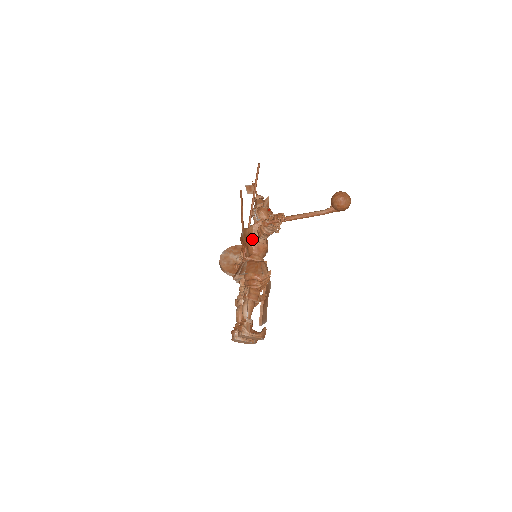
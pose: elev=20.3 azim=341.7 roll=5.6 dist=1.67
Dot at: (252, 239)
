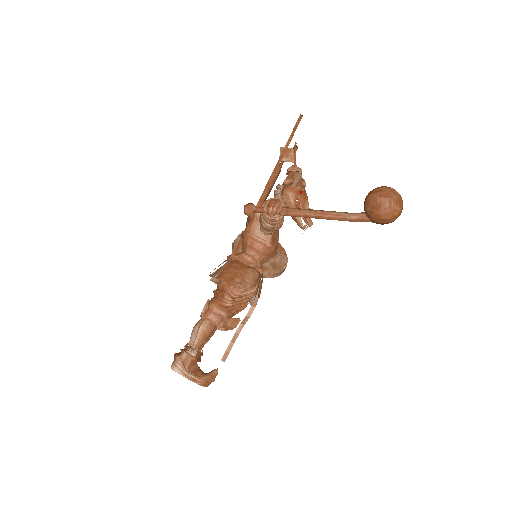
Dot at: (250, 229)
